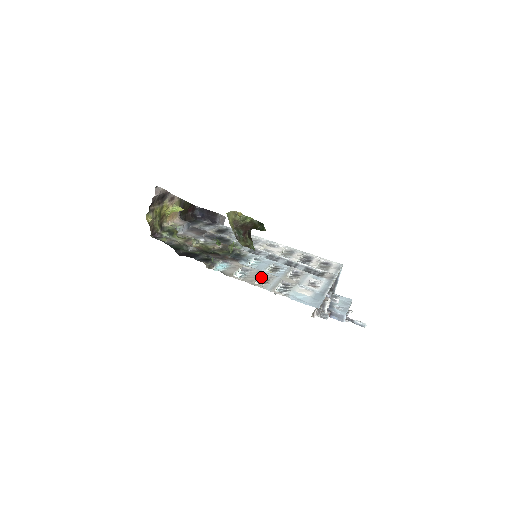
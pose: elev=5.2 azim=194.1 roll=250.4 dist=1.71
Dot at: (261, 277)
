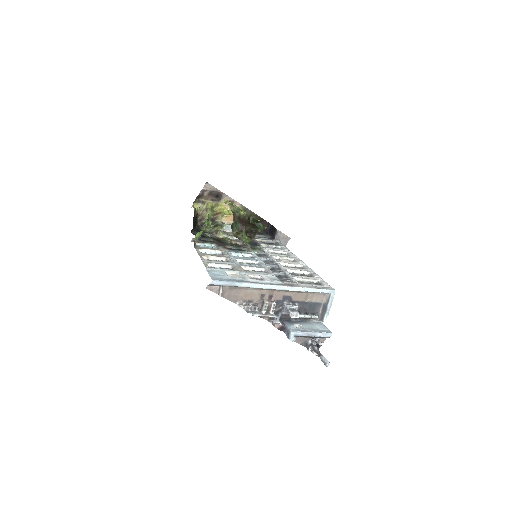
Dot at: (226, 261)
